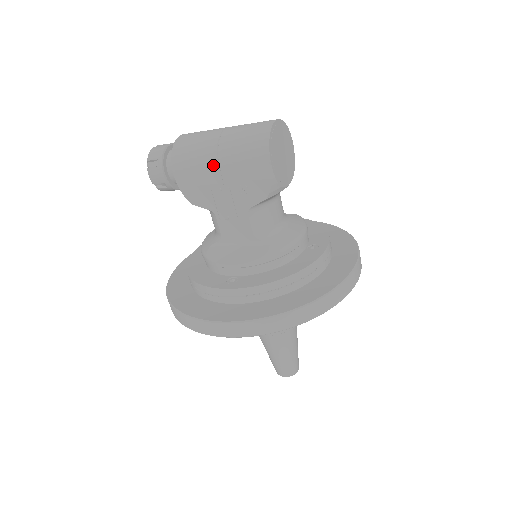
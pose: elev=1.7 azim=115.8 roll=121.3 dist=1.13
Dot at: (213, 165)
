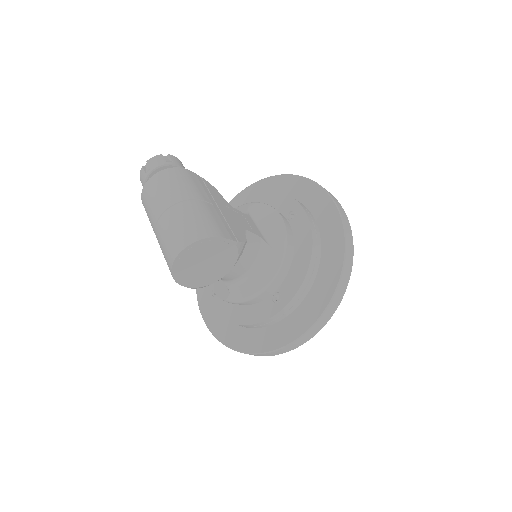
Dot at: occluded
